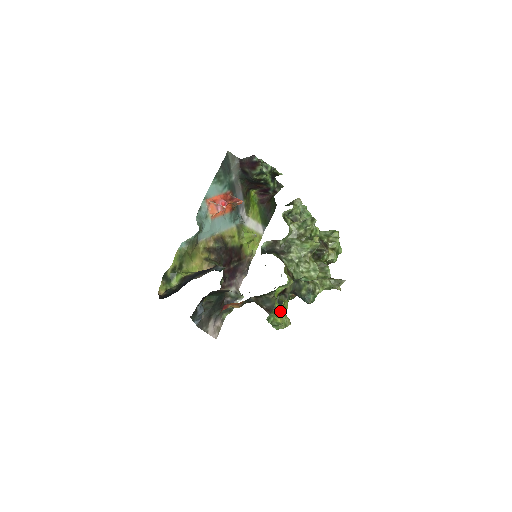
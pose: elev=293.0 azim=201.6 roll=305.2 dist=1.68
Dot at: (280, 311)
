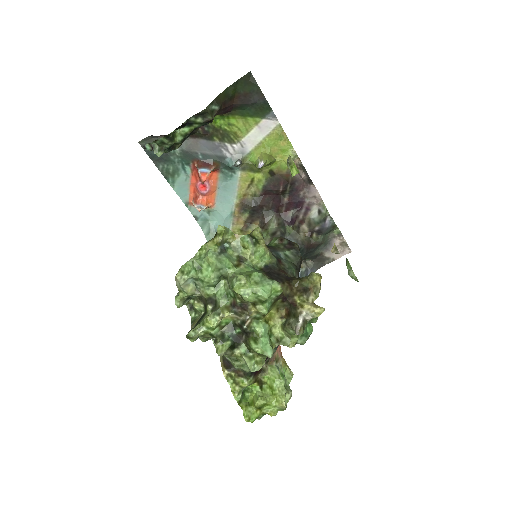
Dot at: (263, 410)
